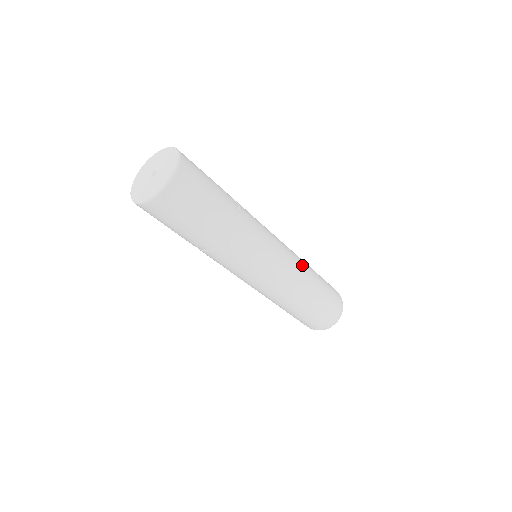
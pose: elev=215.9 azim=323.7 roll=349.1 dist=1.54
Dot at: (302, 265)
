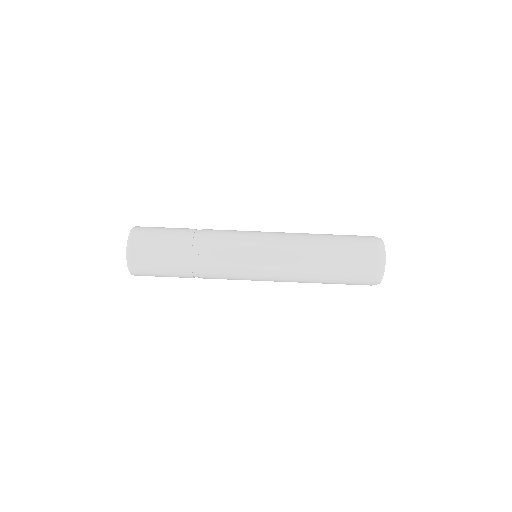
Dot at: (296, 235)
